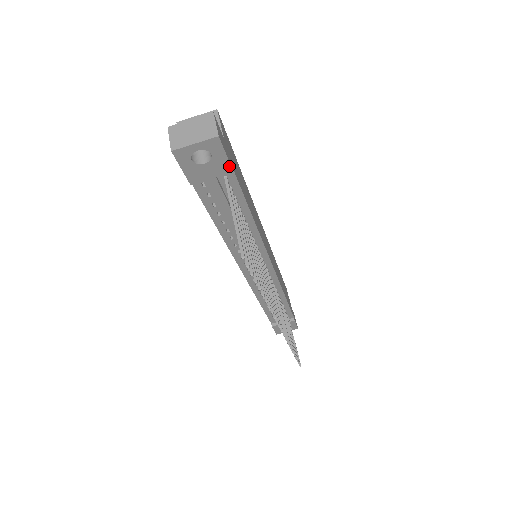
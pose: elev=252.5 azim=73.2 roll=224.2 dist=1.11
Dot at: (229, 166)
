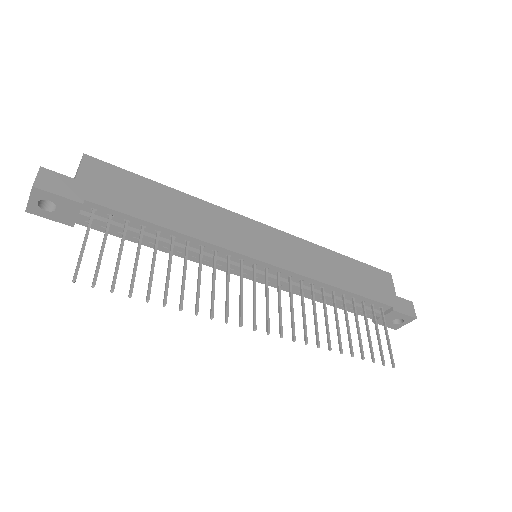
Dot at: (74, 202)
